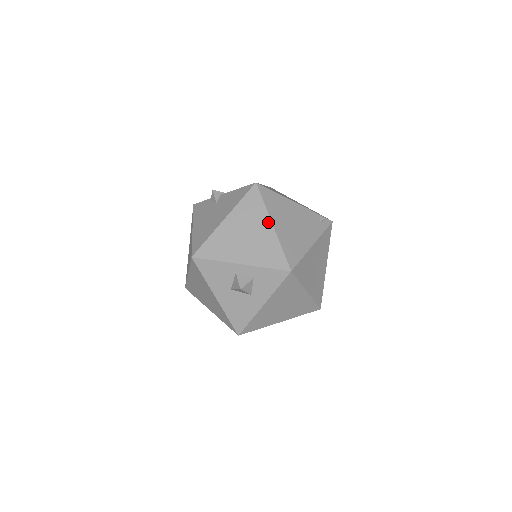
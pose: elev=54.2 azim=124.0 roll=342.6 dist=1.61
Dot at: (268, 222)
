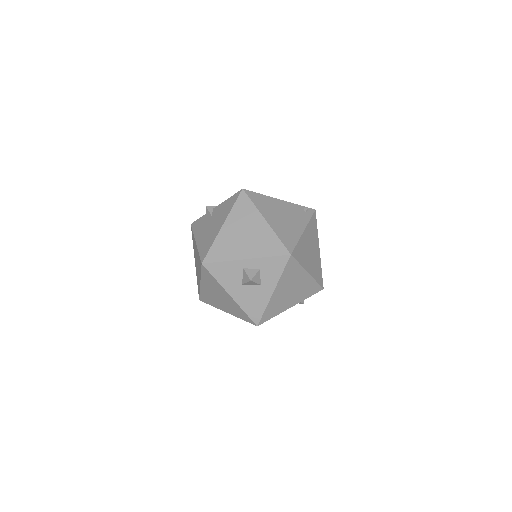
Dot at: (261, 219)
